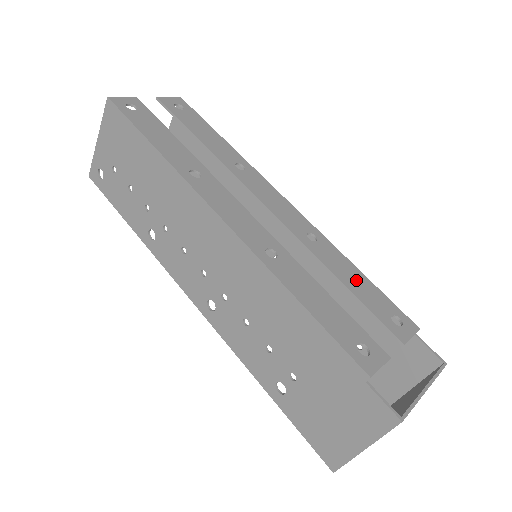
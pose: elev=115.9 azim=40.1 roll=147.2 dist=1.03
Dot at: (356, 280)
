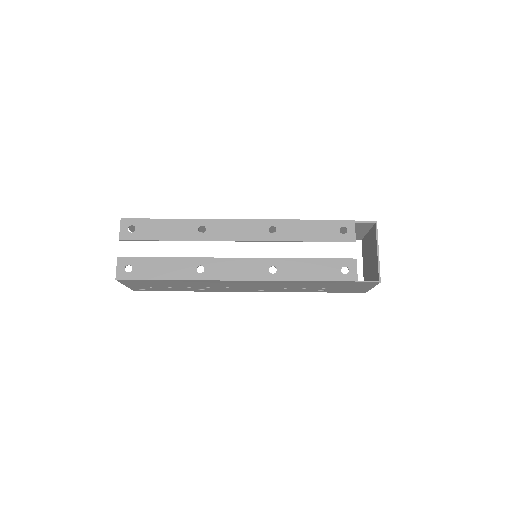
Dot at: (311, 230)
